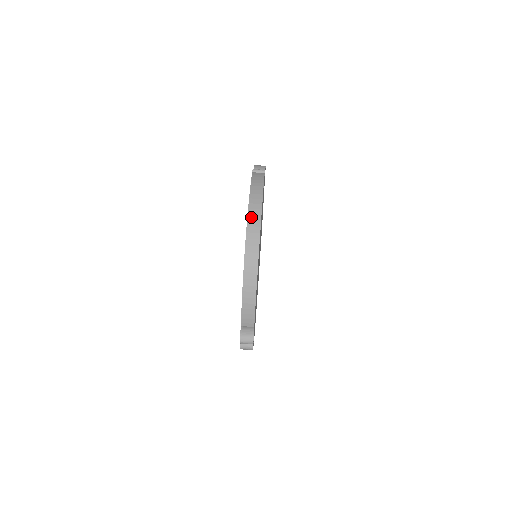
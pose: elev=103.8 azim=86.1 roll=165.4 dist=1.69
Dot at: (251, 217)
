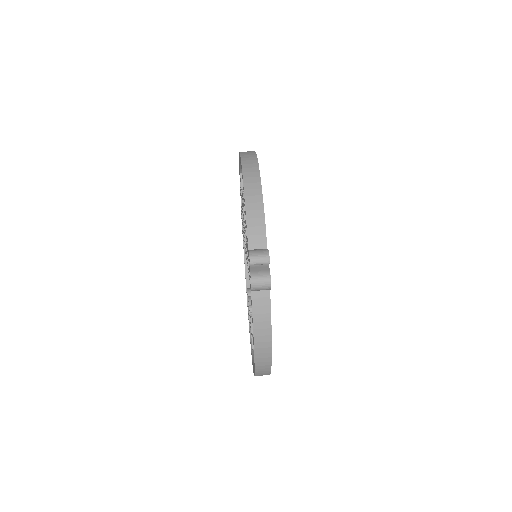
Dot at: (244, 152)
